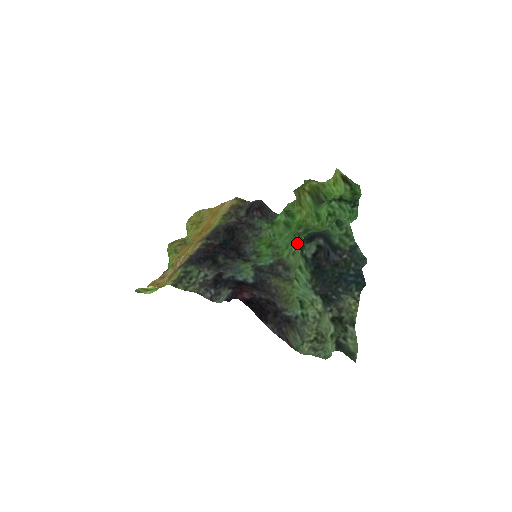
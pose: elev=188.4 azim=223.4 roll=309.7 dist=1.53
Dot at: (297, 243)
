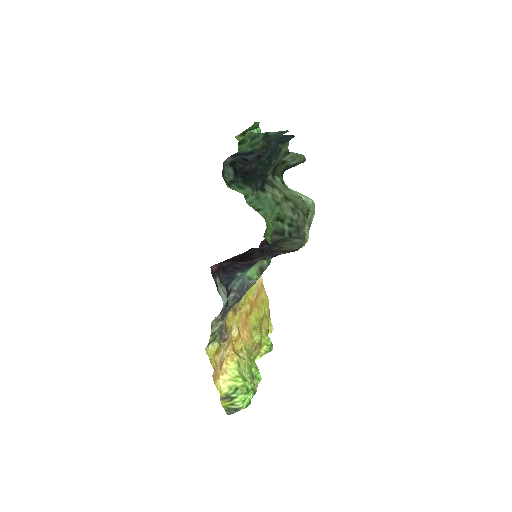
Dot at: occluded
